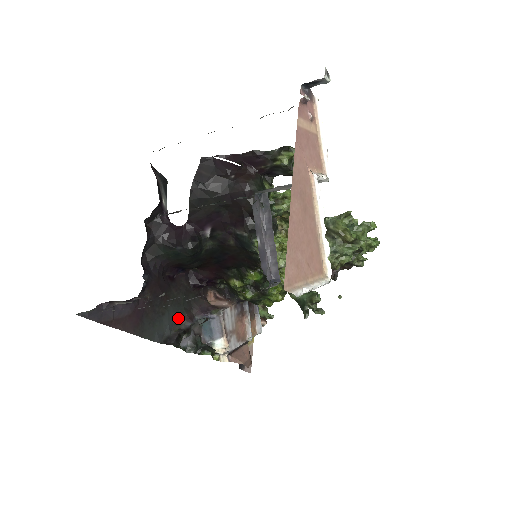
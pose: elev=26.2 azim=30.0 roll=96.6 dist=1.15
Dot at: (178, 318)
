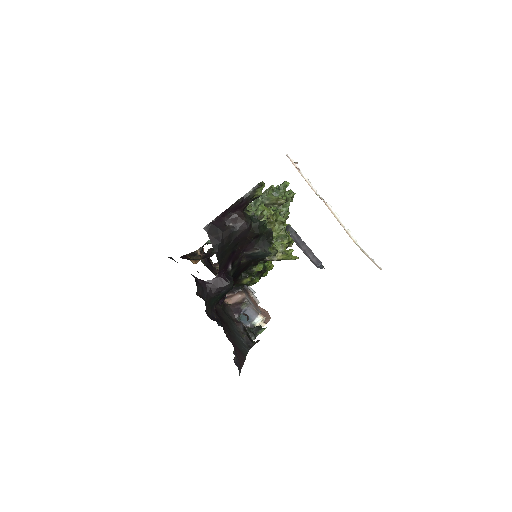
Dot at: (236, 329)
